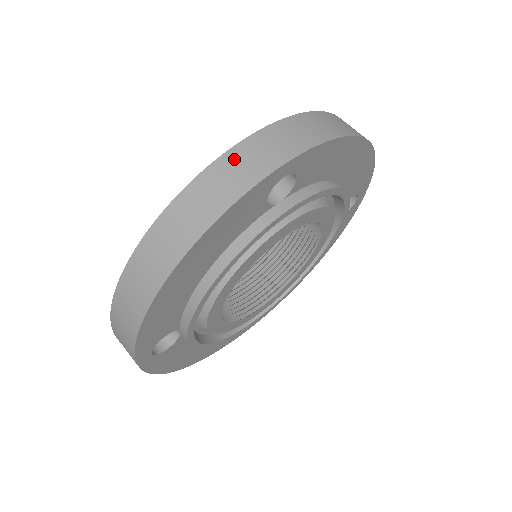
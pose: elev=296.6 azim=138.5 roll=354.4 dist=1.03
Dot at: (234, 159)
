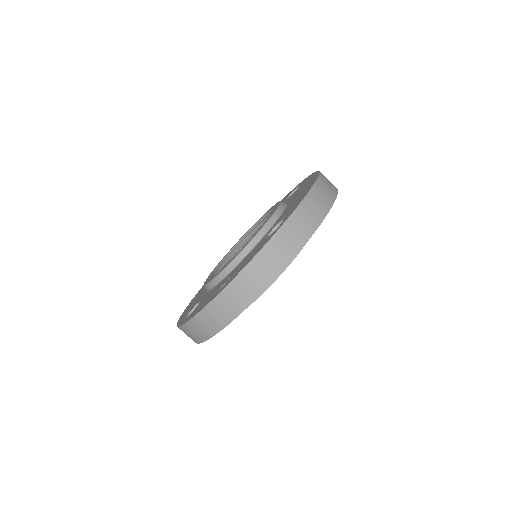
Dot at: (277, 243)
